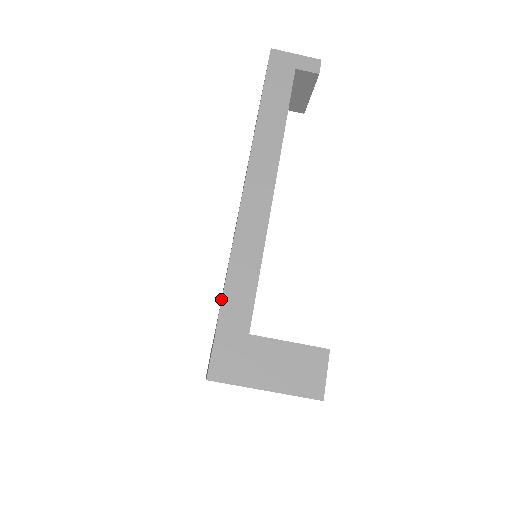
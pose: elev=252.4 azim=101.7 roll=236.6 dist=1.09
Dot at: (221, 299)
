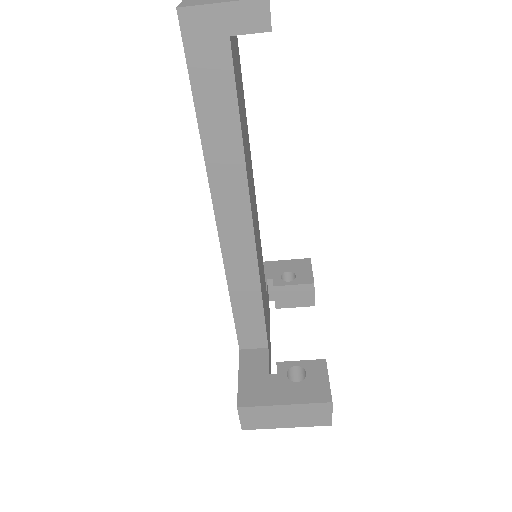
Dot at: occluded
